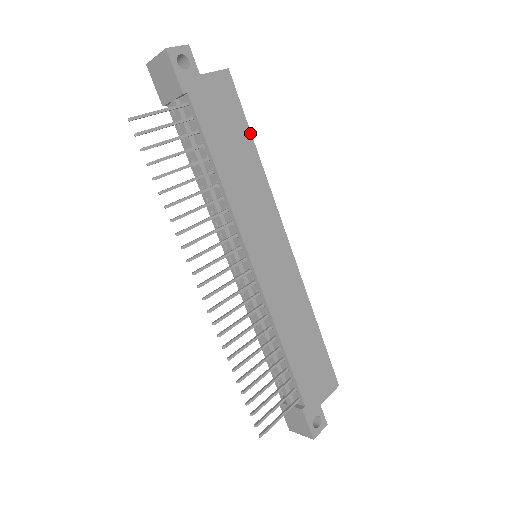
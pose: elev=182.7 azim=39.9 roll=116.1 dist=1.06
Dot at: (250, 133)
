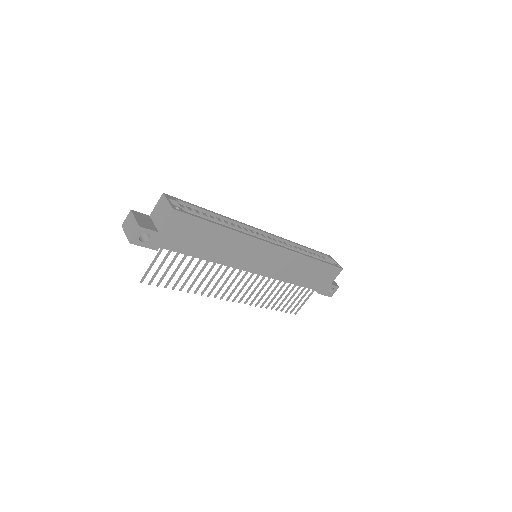
Dot at: (213, 224)
